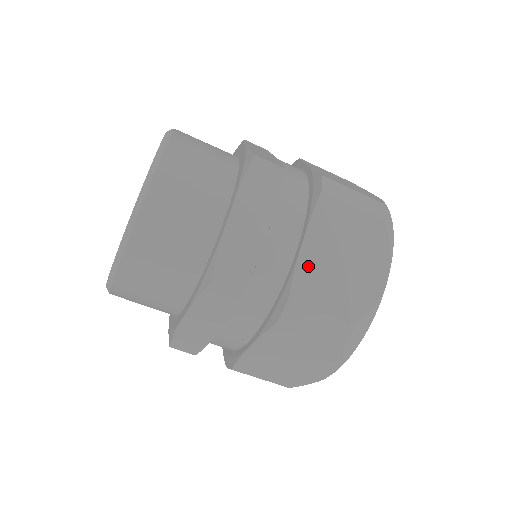
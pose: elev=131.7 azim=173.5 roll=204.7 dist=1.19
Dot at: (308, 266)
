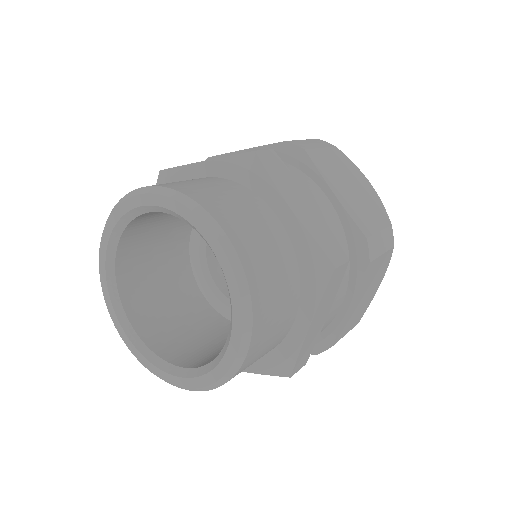
Dot at: (349, 207)
